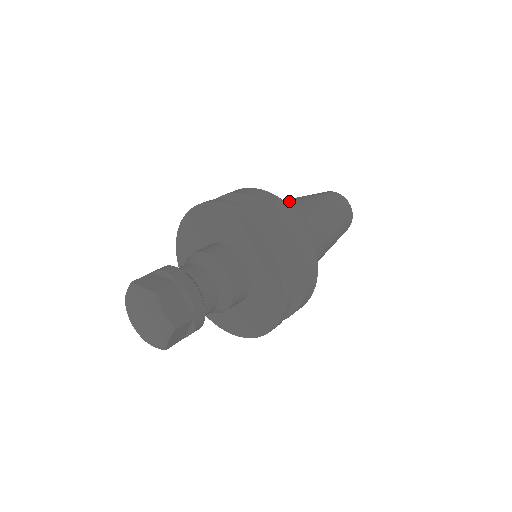
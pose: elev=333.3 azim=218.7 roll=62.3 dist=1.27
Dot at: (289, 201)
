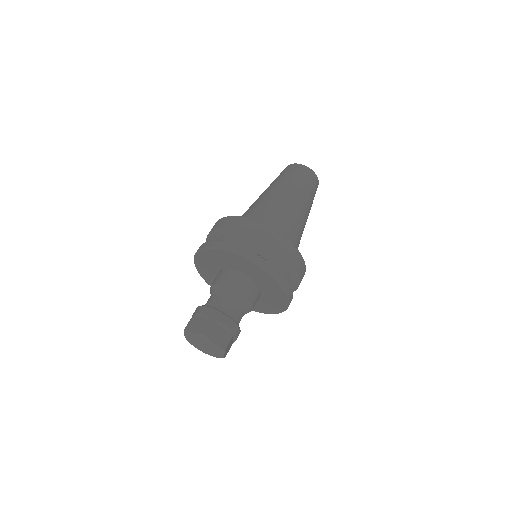
Dot at: (263, 203)
